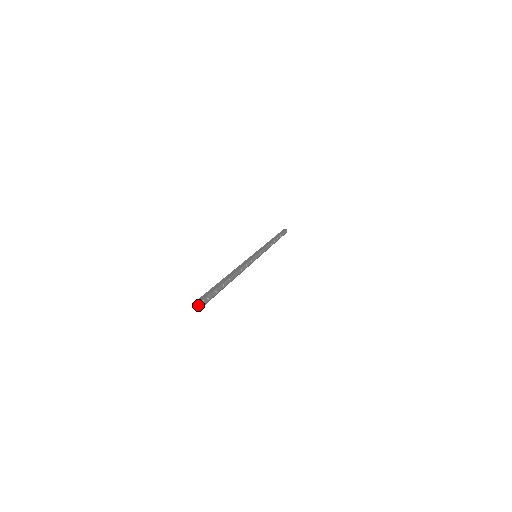
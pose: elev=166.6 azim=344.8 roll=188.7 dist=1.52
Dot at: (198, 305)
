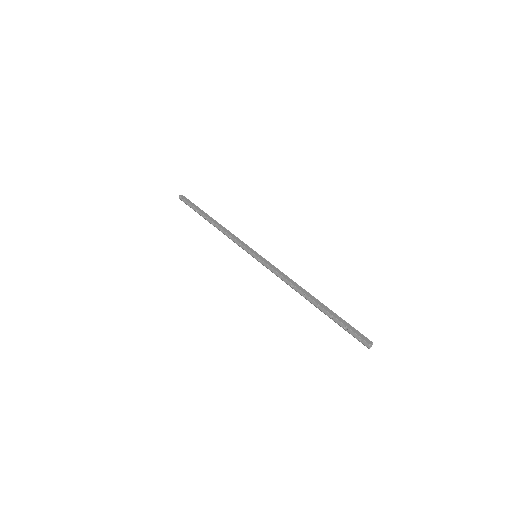
Dot at: (369, 348)
